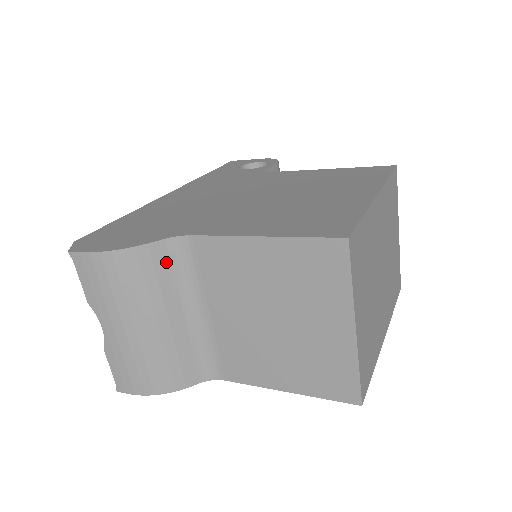
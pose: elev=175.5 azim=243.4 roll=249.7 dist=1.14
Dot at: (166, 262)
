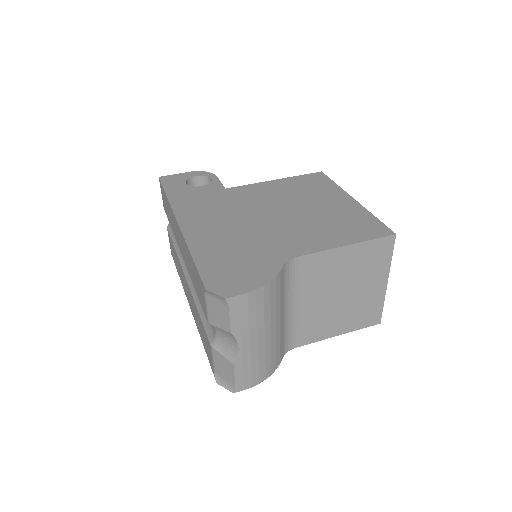
Dot at: (283, 281)
